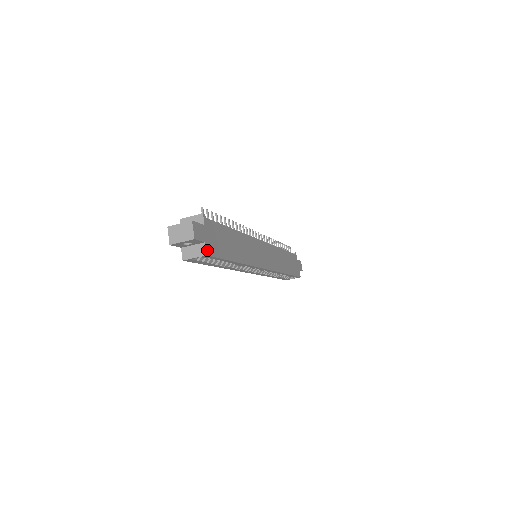
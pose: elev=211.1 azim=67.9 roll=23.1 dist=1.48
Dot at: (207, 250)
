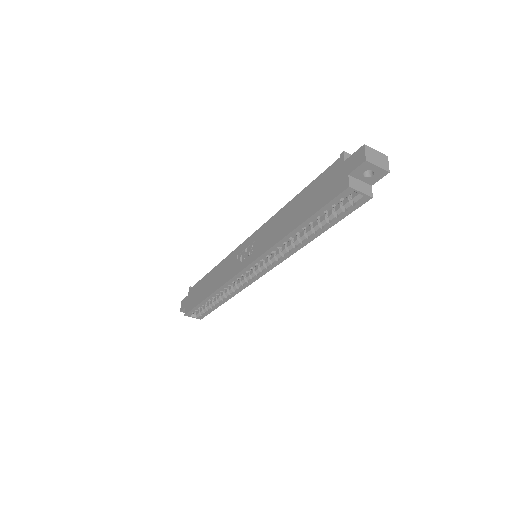
Dot at: (370, 194)
